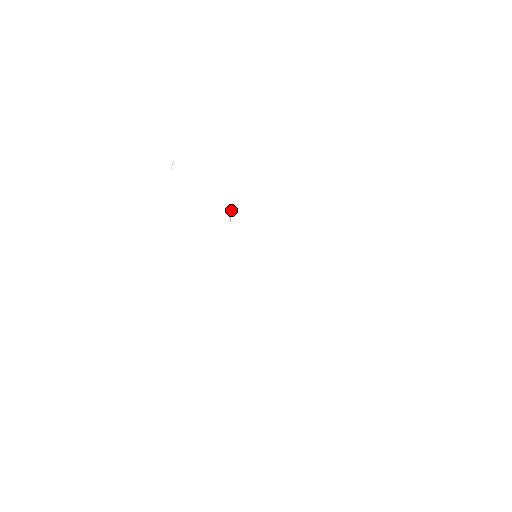
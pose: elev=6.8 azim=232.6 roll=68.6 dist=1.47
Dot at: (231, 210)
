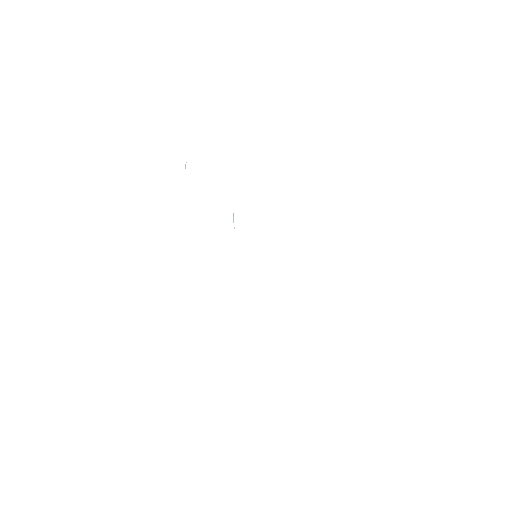
Dot at: occluded
